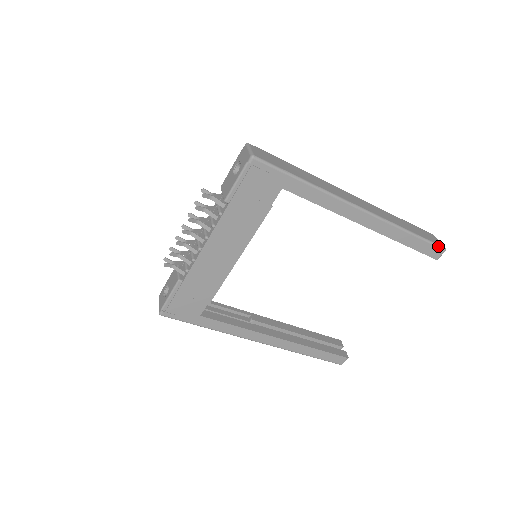
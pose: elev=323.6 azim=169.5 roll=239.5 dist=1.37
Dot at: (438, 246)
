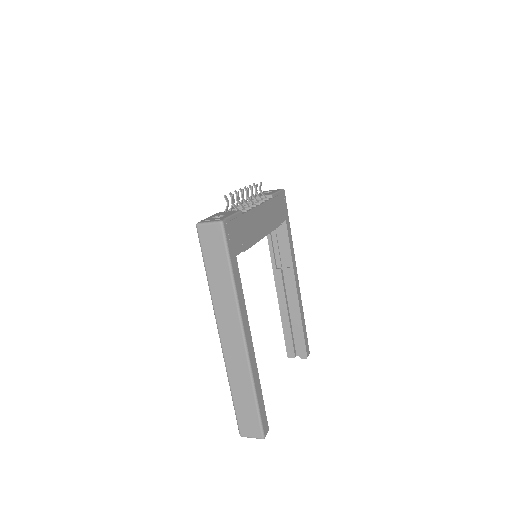
Dot at: (308, 345)
